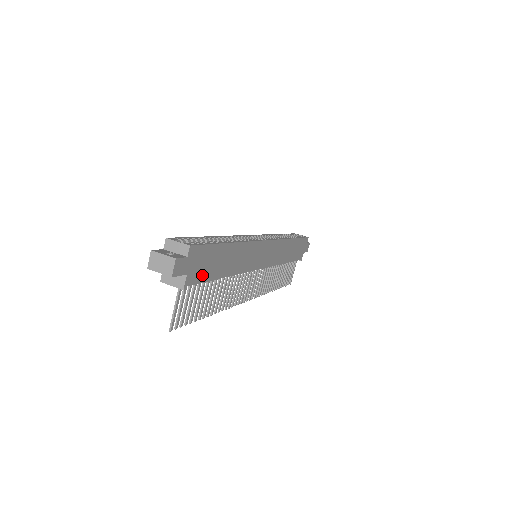
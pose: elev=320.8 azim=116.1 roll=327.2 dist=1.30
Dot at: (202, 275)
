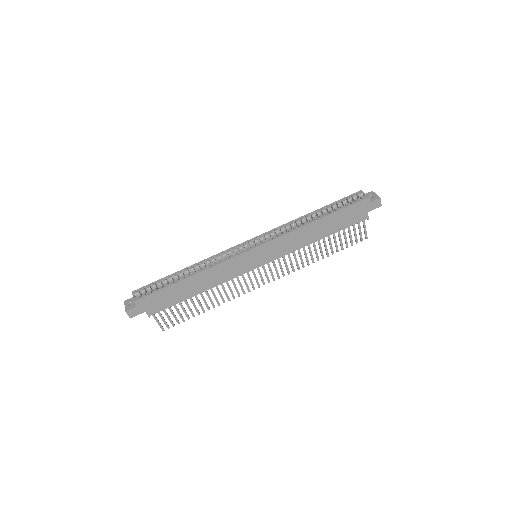
Dot at: (164, 305)
